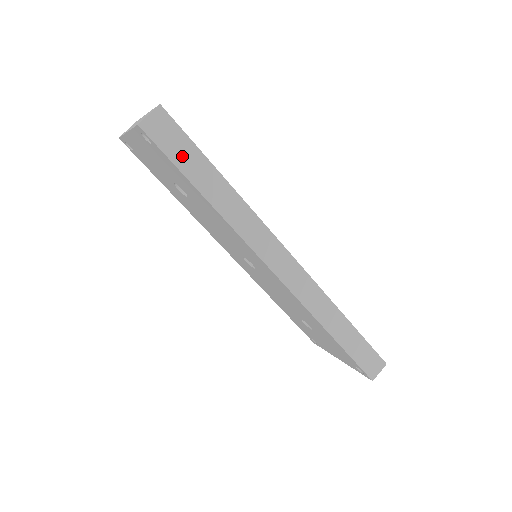
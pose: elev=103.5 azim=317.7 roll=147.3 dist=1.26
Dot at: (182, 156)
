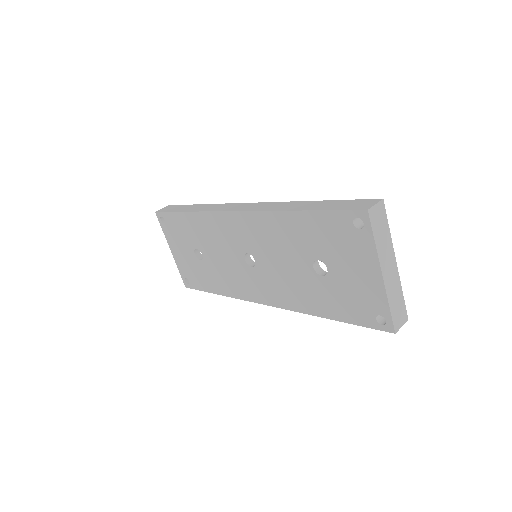
Dot at: (176, 209)
